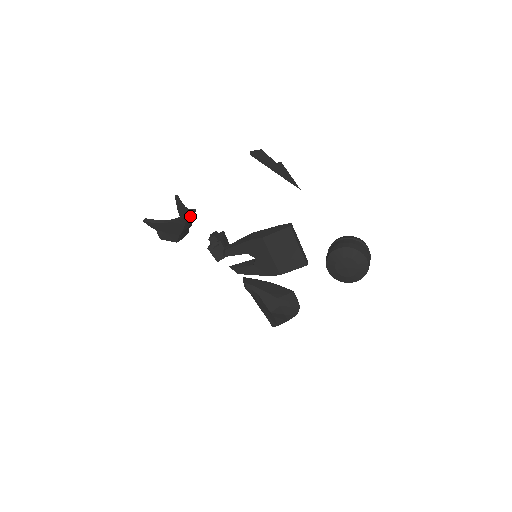
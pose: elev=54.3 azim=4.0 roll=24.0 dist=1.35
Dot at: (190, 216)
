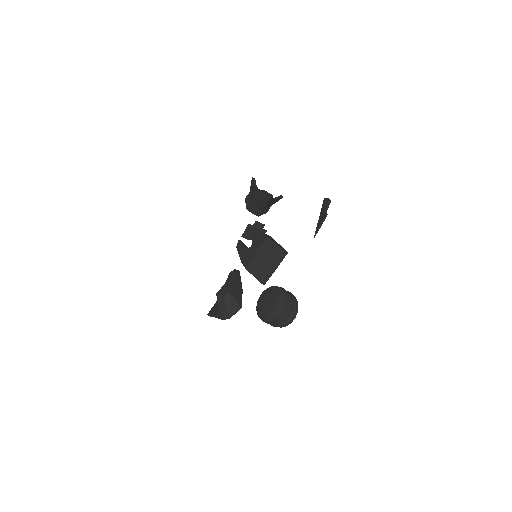
Dot at: (266, 195)
